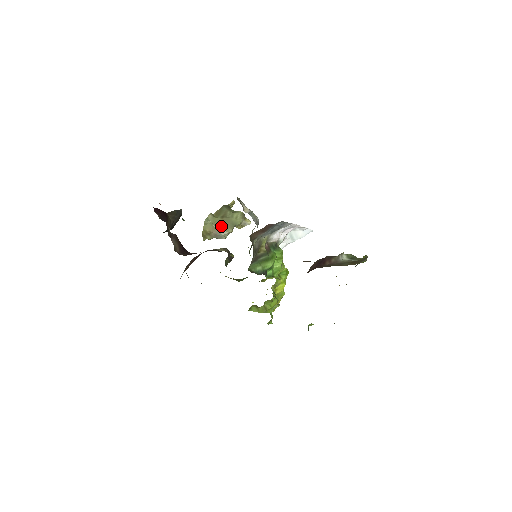
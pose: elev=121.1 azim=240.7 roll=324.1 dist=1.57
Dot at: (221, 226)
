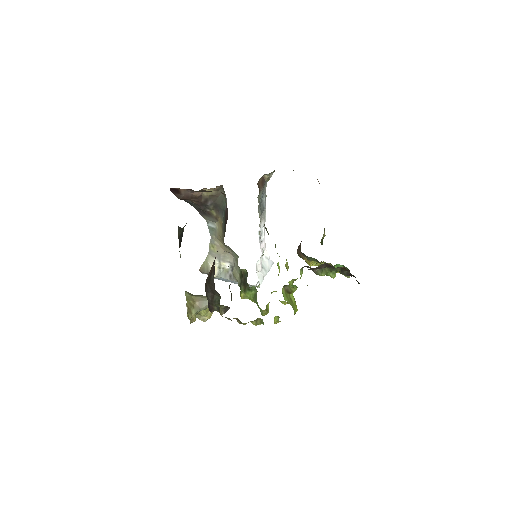
Dot at: (200, 296)
